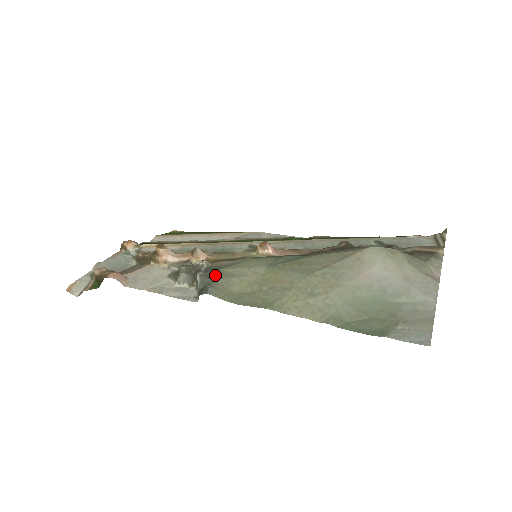
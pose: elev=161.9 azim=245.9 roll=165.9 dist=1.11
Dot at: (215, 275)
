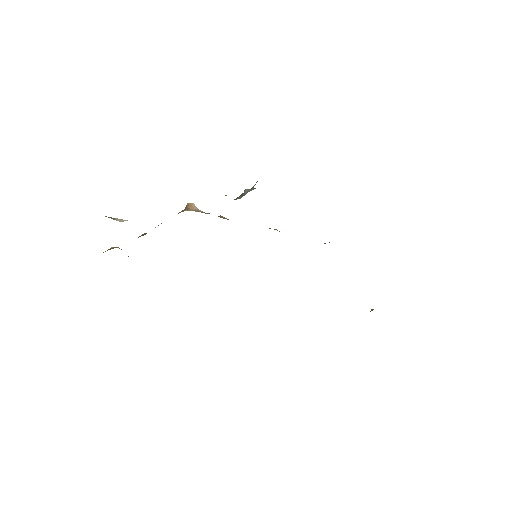
Dot at: occluded
